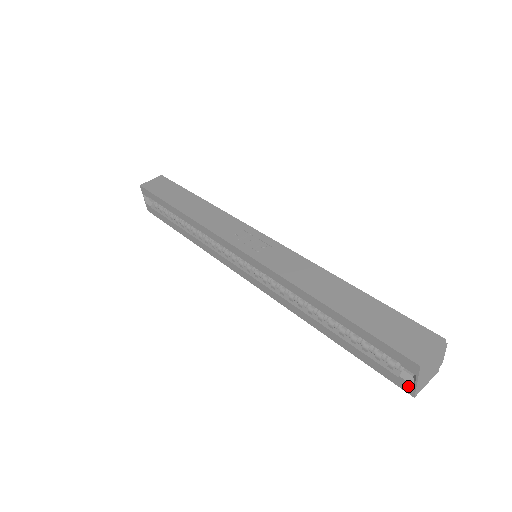
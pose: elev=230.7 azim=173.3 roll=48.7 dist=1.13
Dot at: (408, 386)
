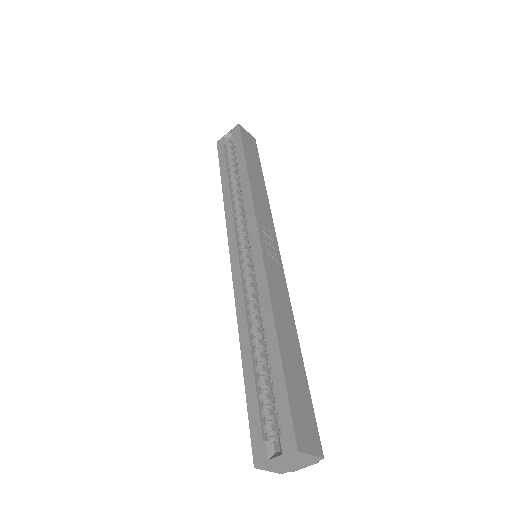
Dot at: (262, 455)
